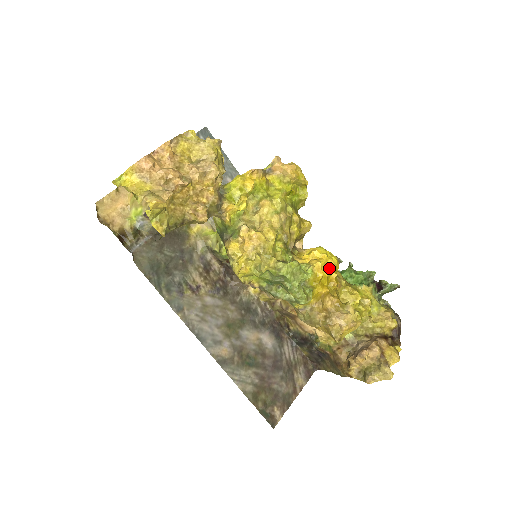
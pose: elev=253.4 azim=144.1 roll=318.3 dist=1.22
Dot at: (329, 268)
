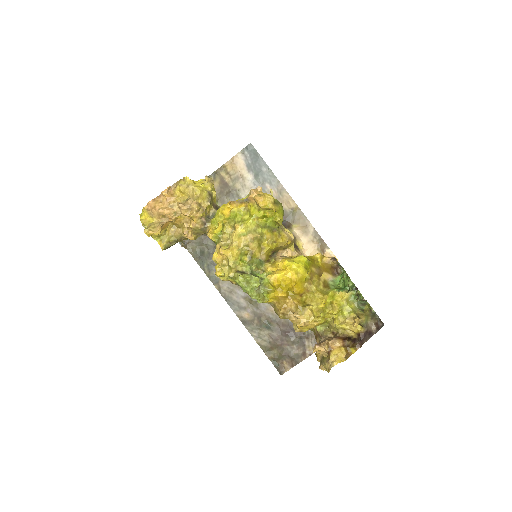
Dot at: (289, 278)
